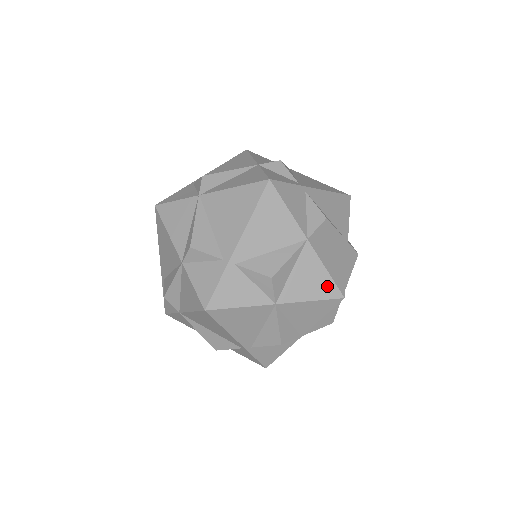
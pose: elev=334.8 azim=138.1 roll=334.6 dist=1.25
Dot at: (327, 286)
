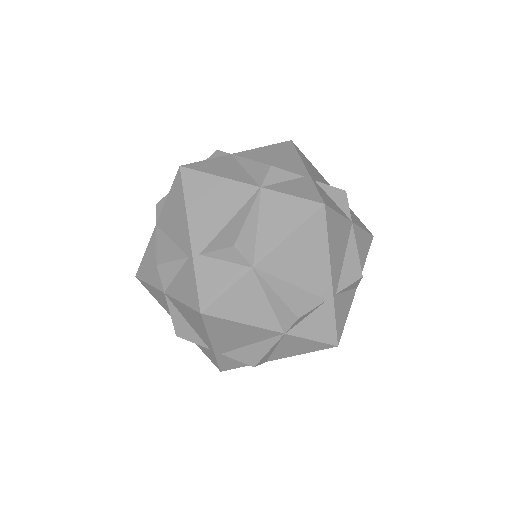
Dot at: occluded
